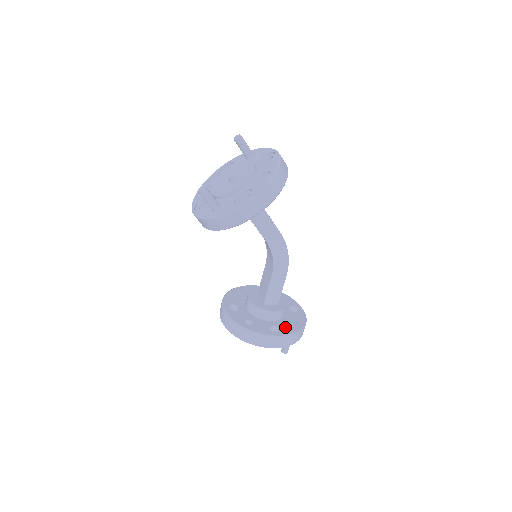
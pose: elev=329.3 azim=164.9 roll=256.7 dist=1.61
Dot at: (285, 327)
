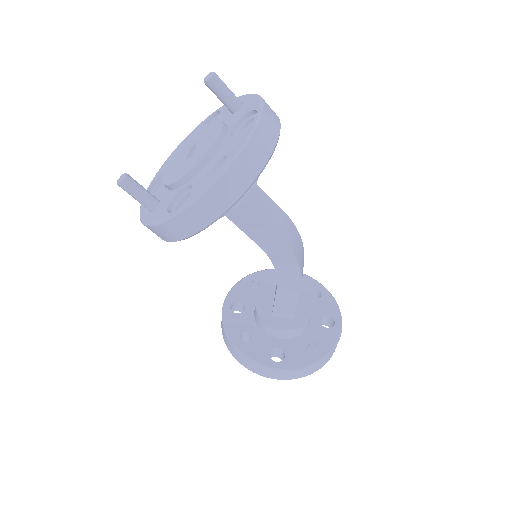
Dot at: (295, 354)
